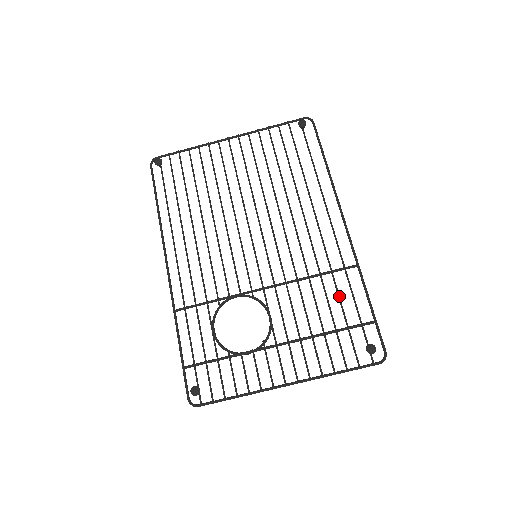
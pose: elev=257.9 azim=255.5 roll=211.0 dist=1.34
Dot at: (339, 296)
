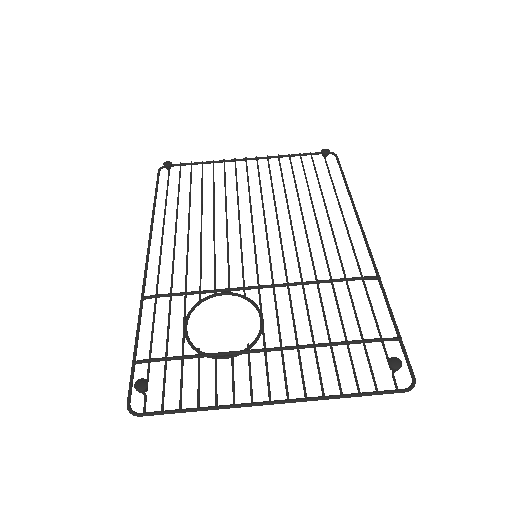
Dot at: (354, 306)
